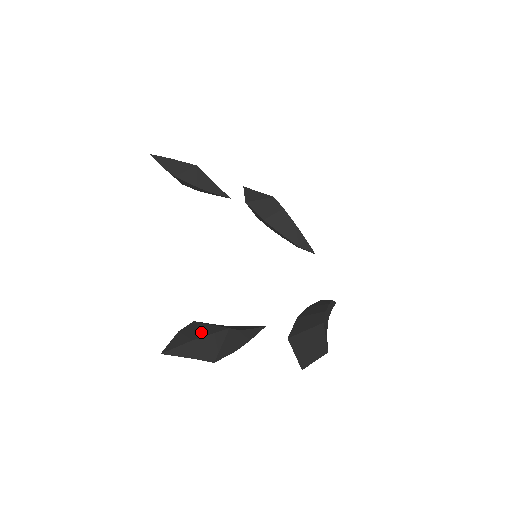
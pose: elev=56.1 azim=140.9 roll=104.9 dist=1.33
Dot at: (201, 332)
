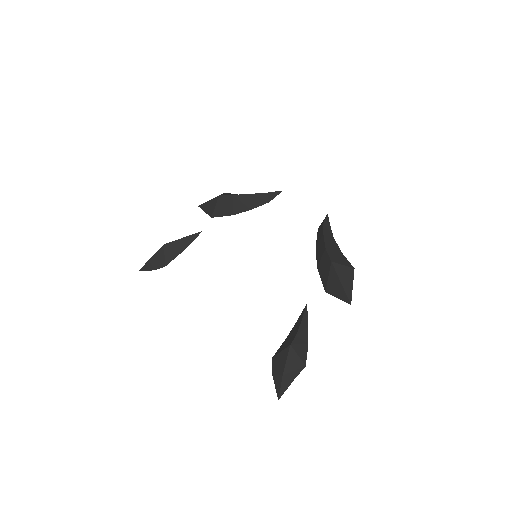
Dot at: (281, 364)
